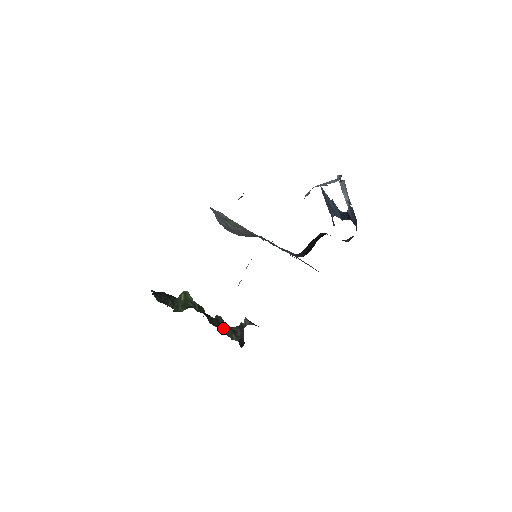
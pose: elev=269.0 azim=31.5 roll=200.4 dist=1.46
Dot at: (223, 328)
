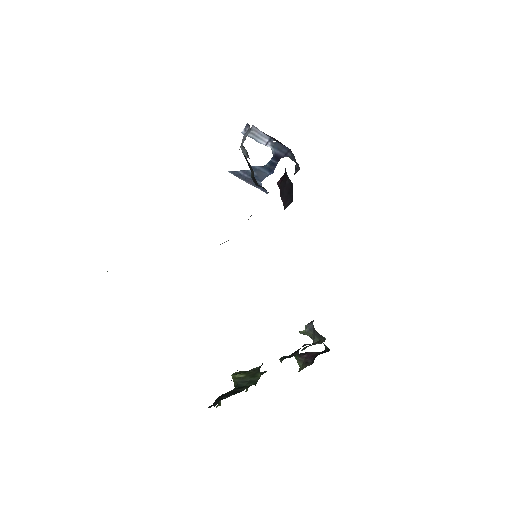
Dot at: occluded
